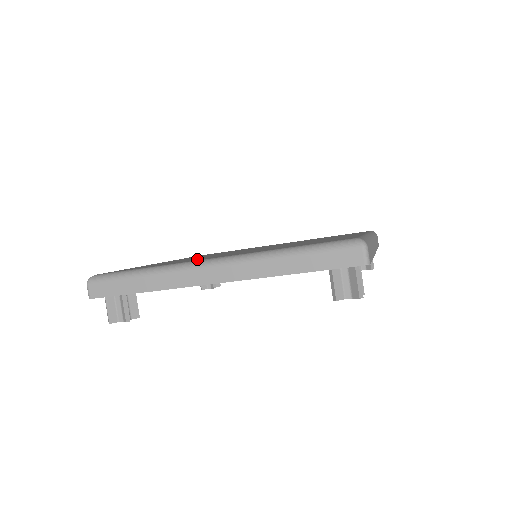
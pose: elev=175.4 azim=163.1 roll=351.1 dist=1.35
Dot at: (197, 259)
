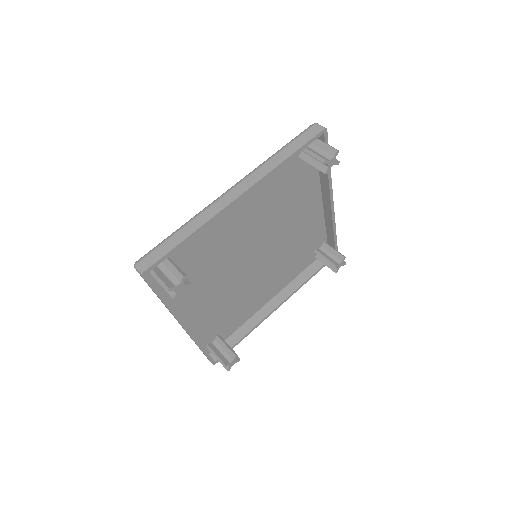
Dot at: (216, 224)
